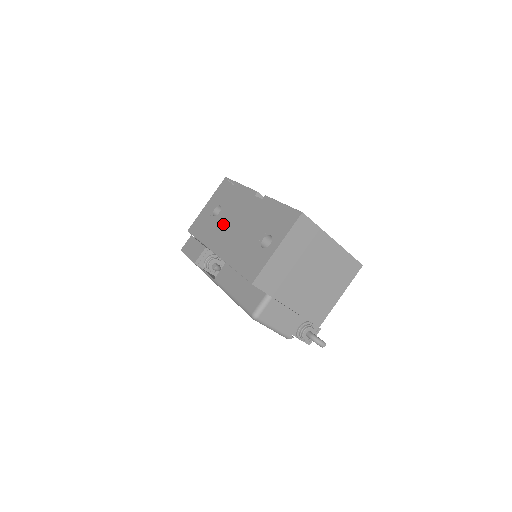
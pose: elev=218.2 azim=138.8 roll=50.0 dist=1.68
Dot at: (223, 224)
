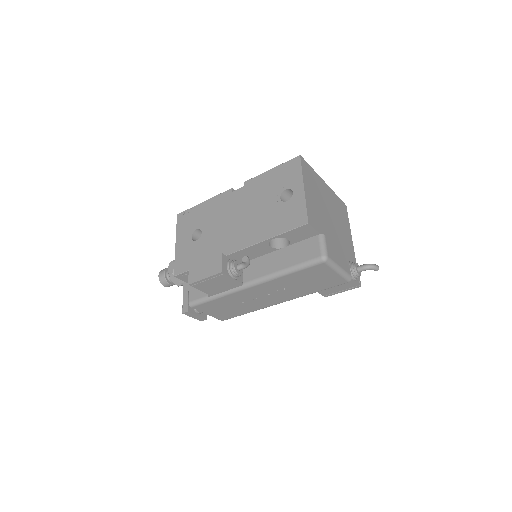
Dot at: (218, 232)
